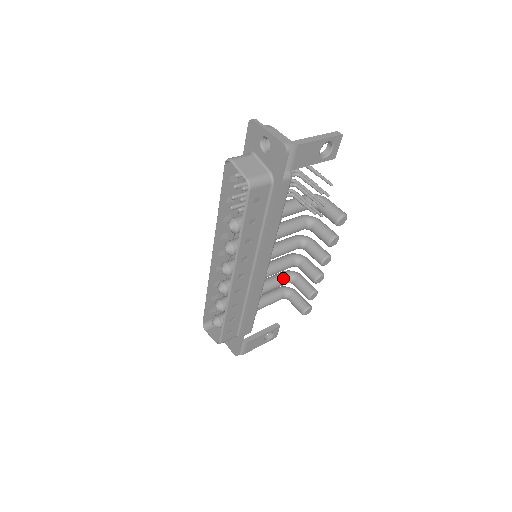
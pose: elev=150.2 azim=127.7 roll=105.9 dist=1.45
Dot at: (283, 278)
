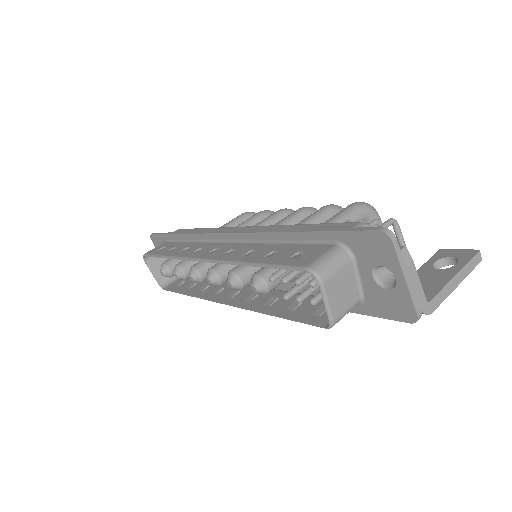
Dot at: occluded
